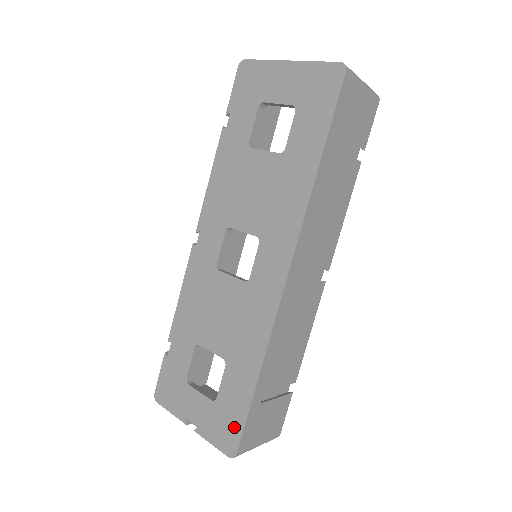
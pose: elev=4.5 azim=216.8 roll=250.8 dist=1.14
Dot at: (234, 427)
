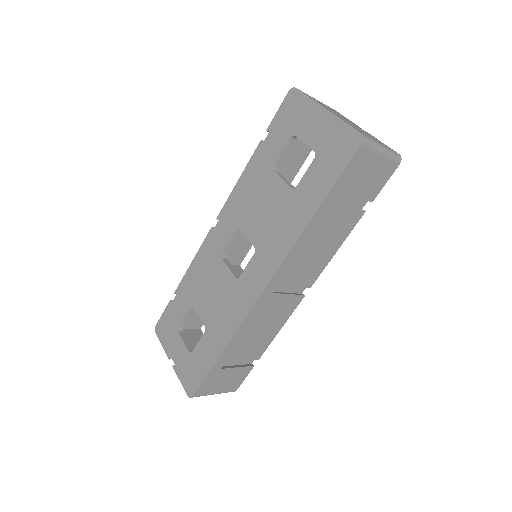
Dot at: (197, 378)
